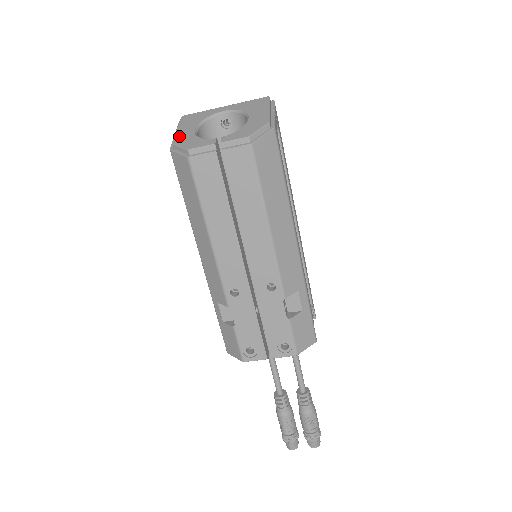
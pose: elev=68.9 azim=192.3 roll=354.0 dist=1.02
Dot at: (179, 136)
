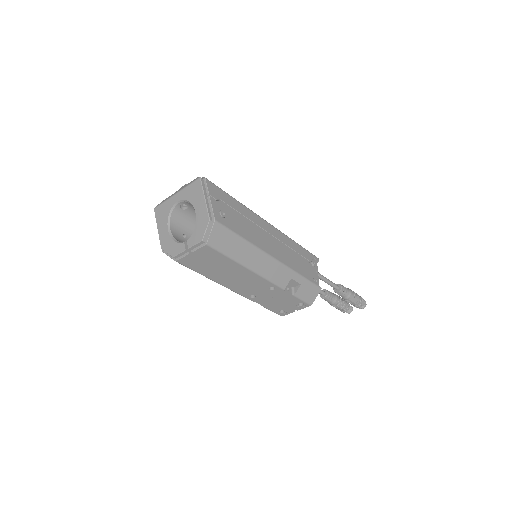
Dot at: (162, 239)
